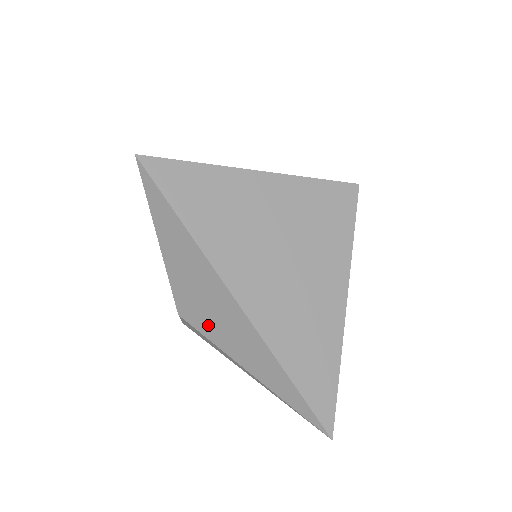
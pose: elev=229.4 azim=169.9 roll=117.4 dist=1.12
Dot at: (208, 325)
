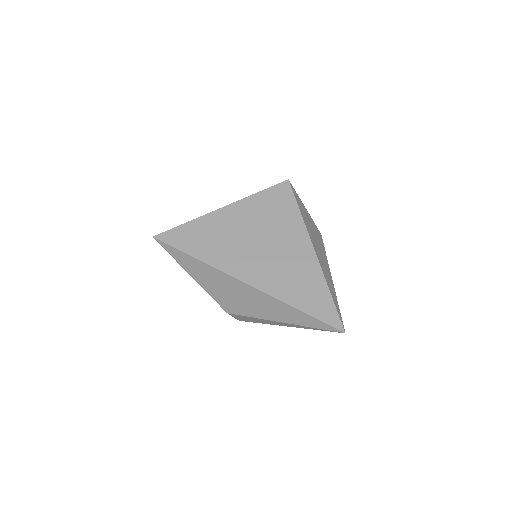
Dot at: (243, 308)
